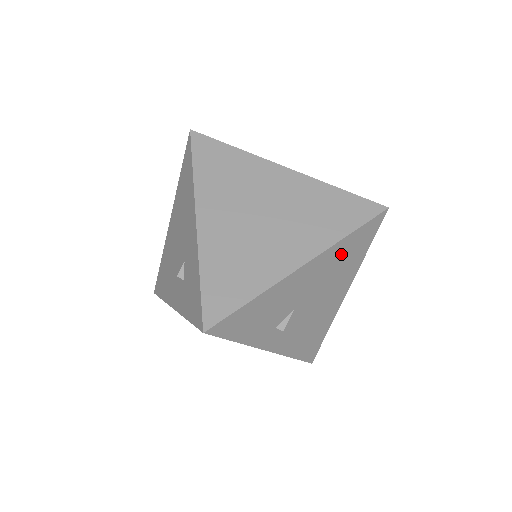
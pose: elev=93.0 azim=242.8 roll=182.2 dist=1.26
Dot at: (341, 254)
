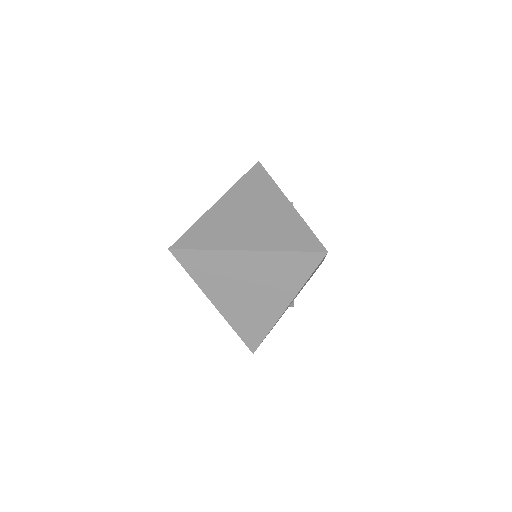
Dot at: occluded
